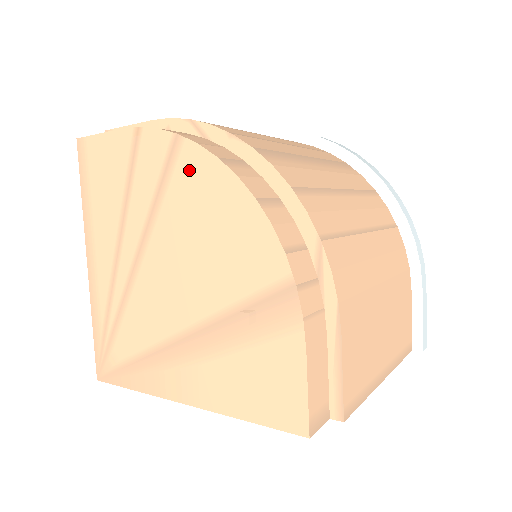
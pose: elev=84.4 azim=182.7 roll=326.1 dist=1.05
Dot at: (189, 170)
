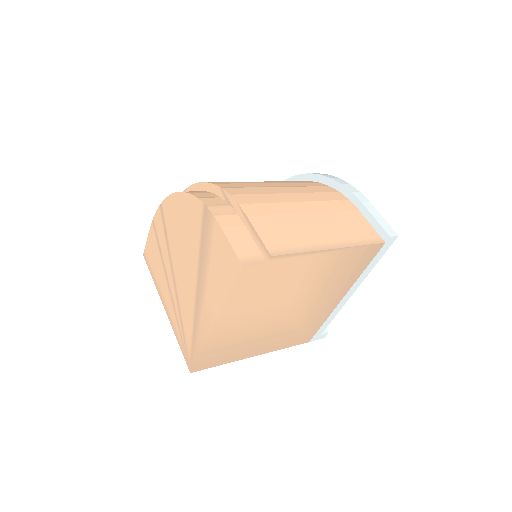
Dot at: (168, 212)
